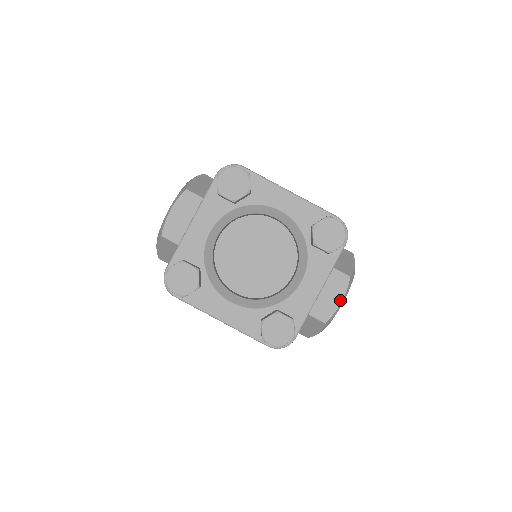
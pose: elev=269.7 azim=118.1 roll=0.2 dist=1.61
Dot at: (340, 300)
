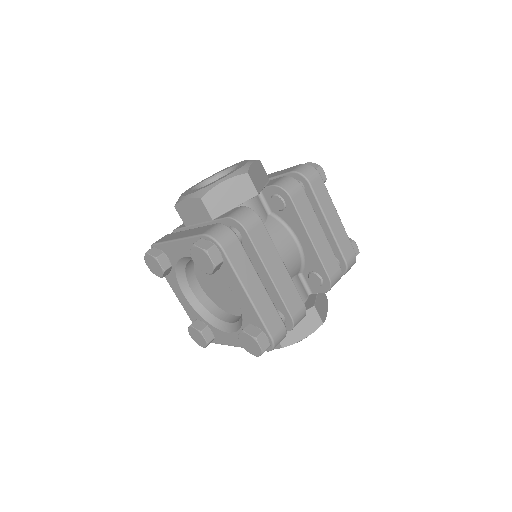
Dot at: occluded
